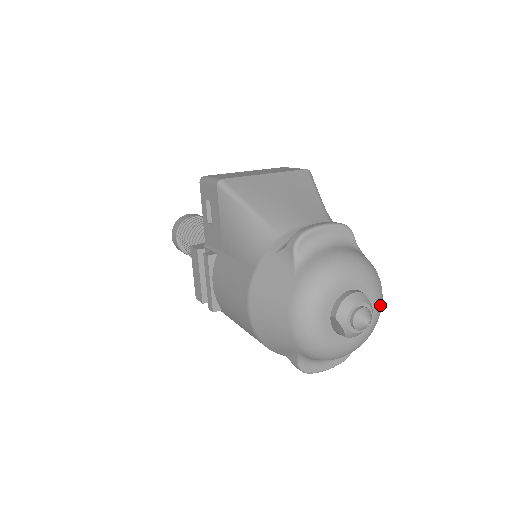
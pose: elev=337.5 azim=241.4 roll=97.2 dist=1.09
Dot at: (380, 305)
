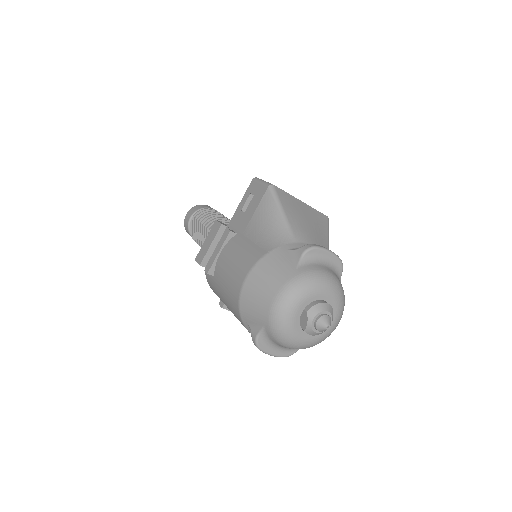
Dot at: (335, 327)
